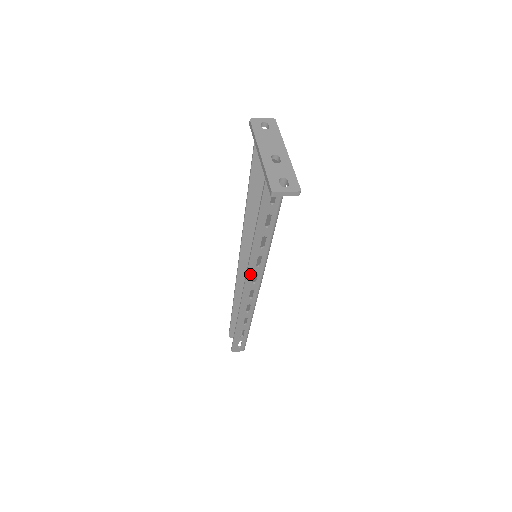
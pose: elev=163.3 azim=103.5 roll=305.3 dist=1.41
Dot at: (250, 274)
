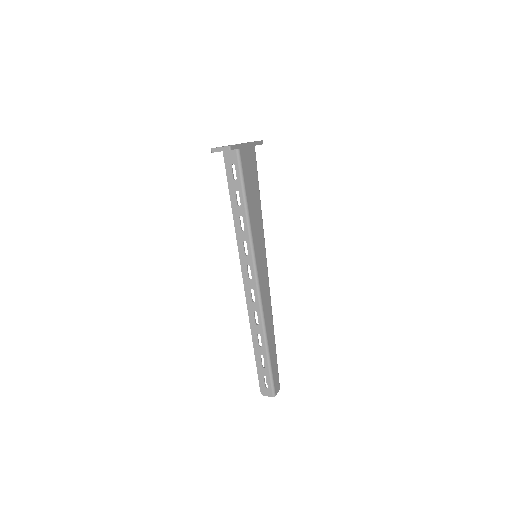
Dot at: (244, 265)
